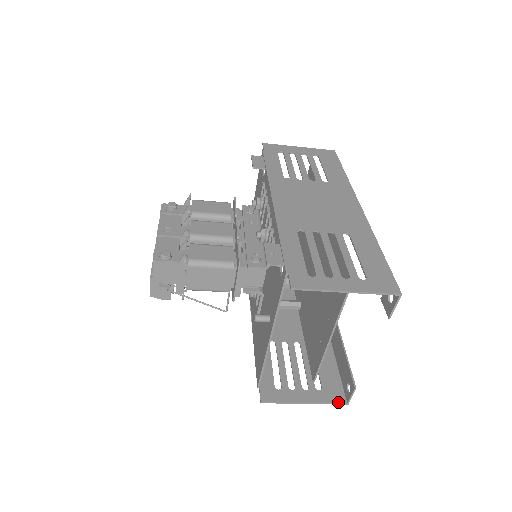
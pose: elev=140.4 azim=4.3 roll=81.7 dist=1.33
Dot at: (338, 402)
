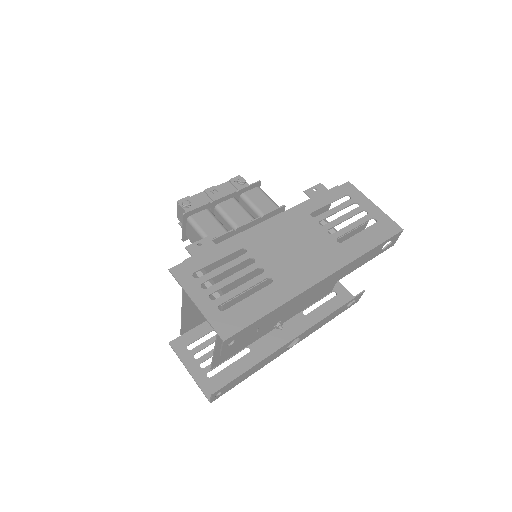
Dot at: (206, 394)
